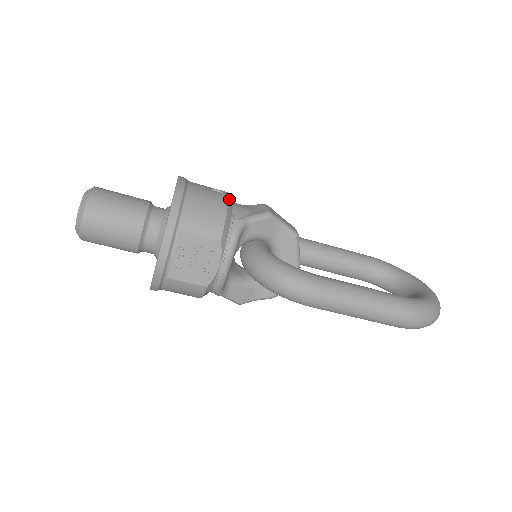
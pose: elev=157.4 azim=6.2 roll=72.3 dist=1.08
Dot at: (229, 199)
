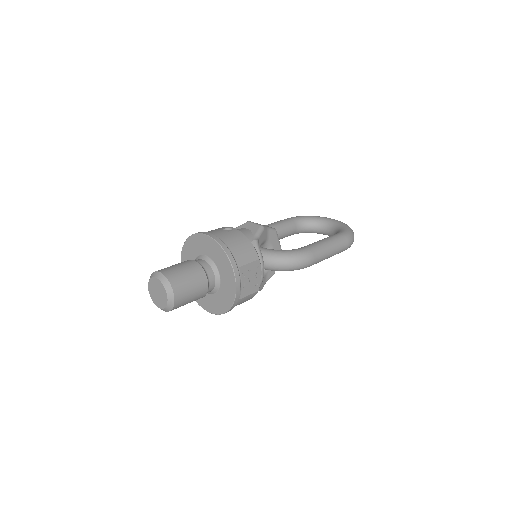
Dot at: (239, 231)
